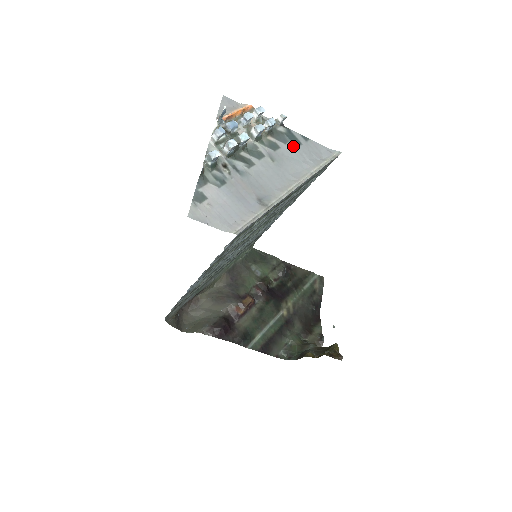
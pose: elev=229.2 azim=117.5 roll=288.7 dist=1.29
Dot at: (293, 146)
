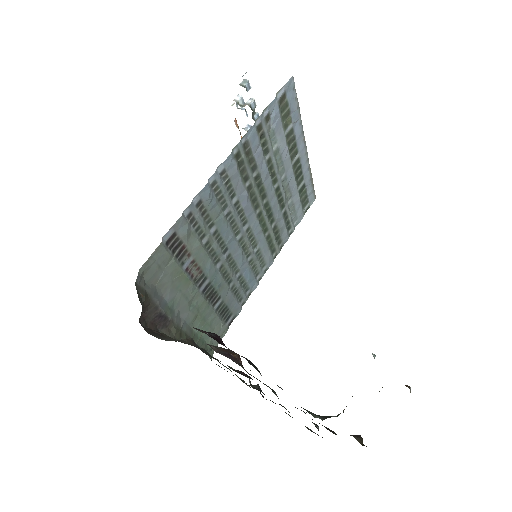
Dot at: occluded
